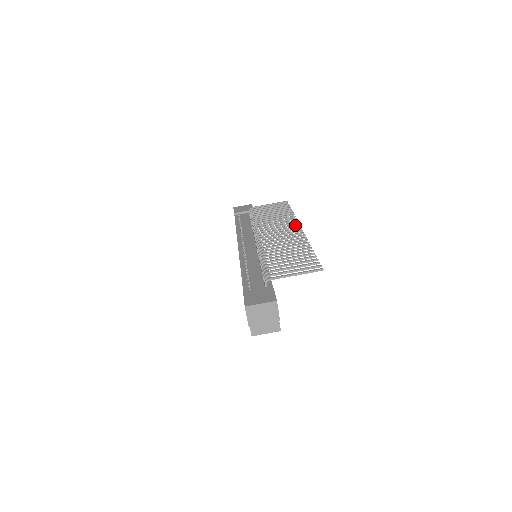
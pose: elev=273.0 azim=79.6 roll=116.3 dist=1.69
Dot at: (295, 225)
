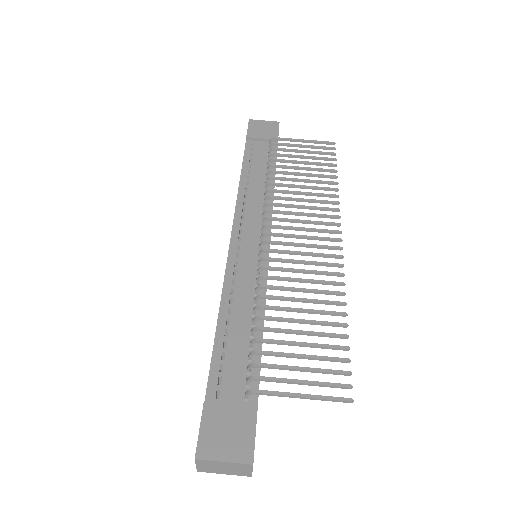
Dot at: (333, 225)
